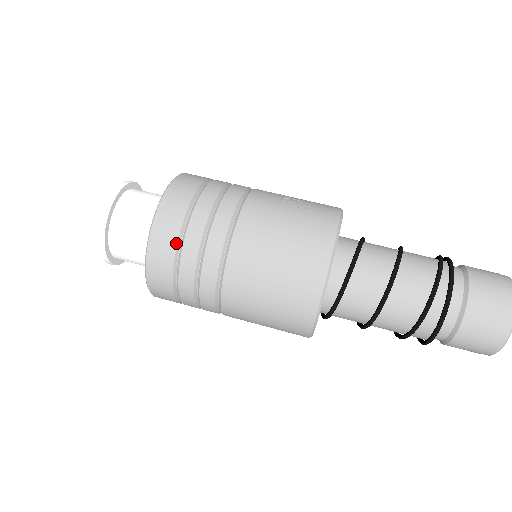
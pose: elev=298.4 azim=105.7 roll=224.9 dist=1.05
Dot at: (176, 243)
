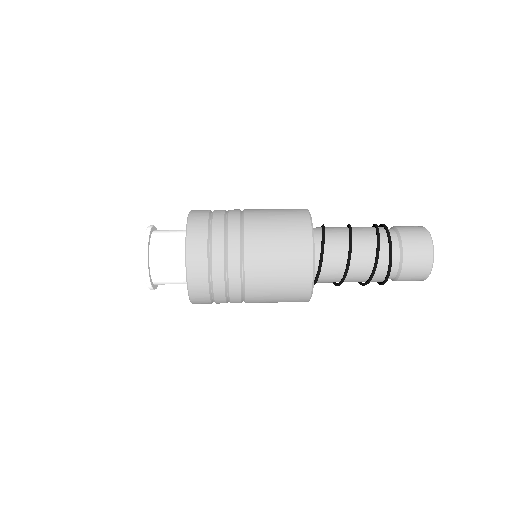
Dot at: (207, 227)
